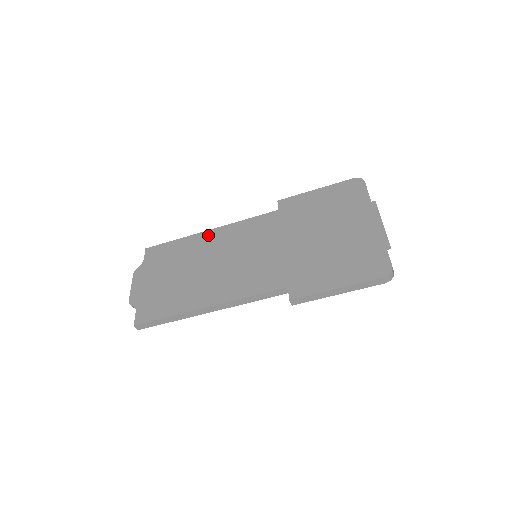
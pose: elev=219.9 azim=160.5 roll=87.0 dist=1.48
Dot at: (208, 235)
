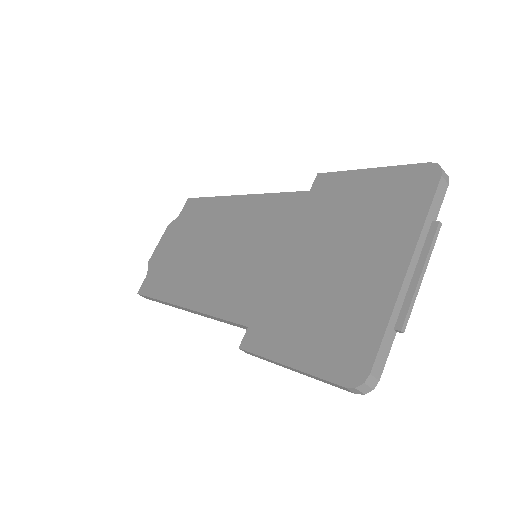
Dot at: (233, 203)
